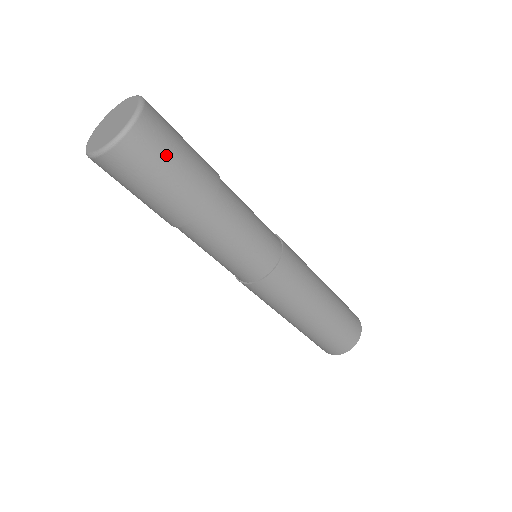
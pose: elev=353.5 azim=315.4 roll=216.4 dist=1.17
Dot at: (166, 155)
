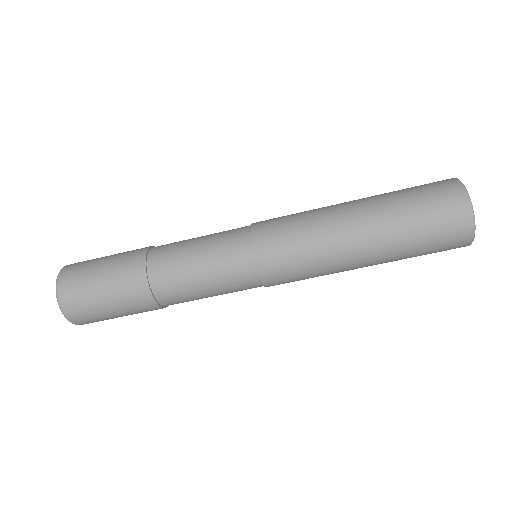
Dot at: (89, 280)
